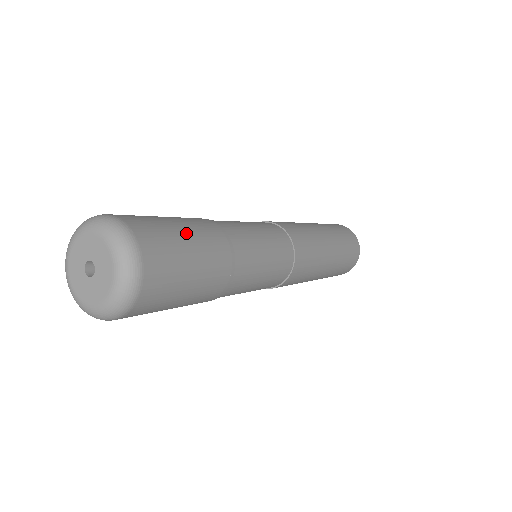
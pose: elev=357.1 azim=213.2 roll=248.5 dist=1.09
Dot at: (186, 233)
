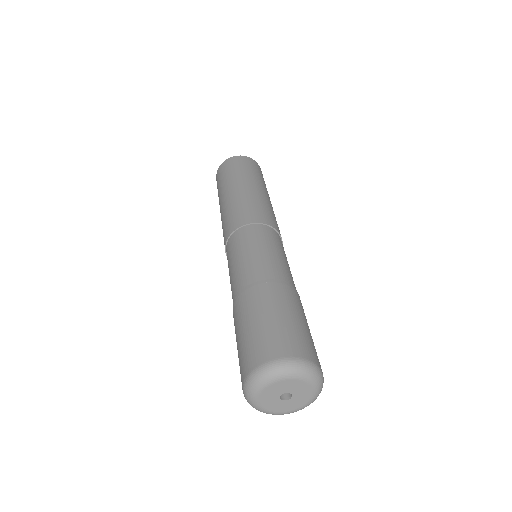
Dot at: (284, 315)
